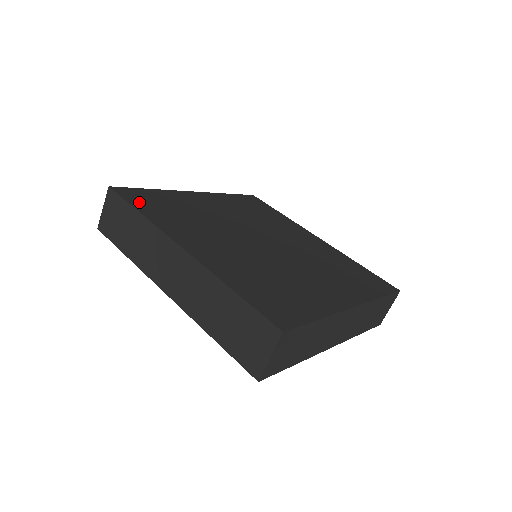
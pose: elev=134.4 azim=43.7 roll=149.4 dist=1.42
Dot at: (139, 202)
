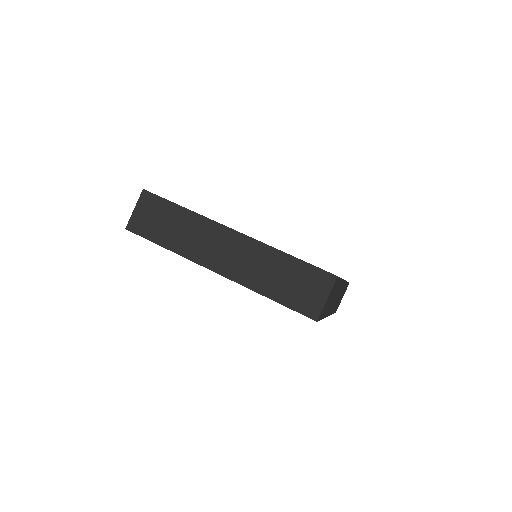
Dot at: occluded
